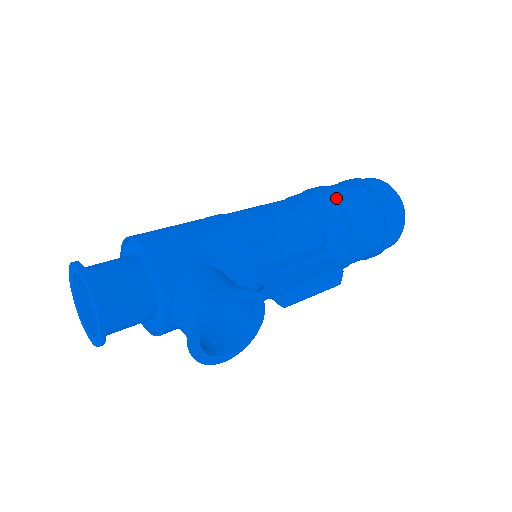
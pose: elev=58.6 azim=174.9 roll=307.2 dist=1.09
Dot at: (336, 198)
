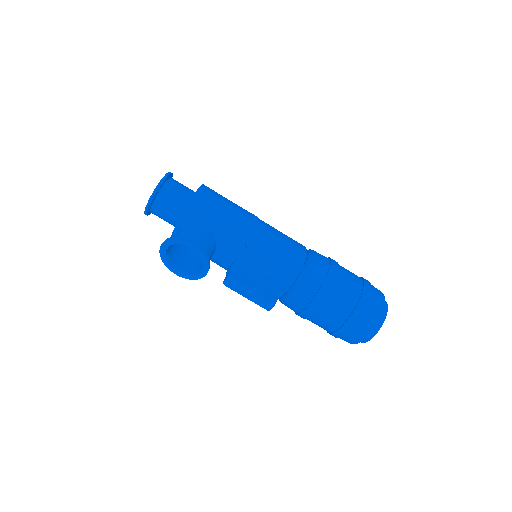
Dot at: (327, 275)
